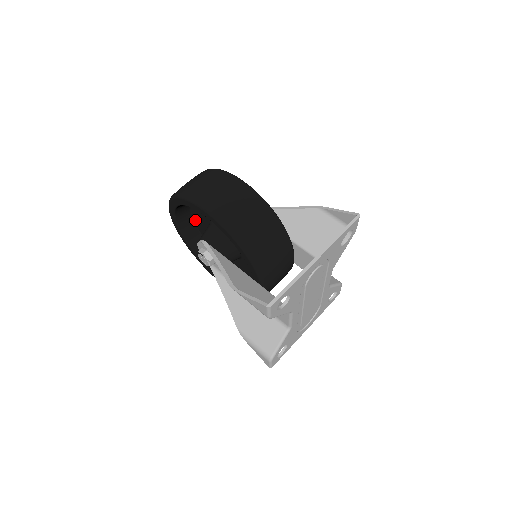
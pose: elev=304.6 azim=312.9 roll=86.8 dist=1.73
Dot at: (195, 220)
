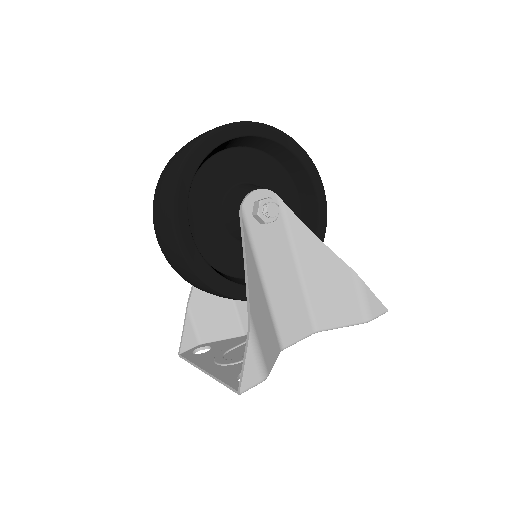
Dot at: occluded
